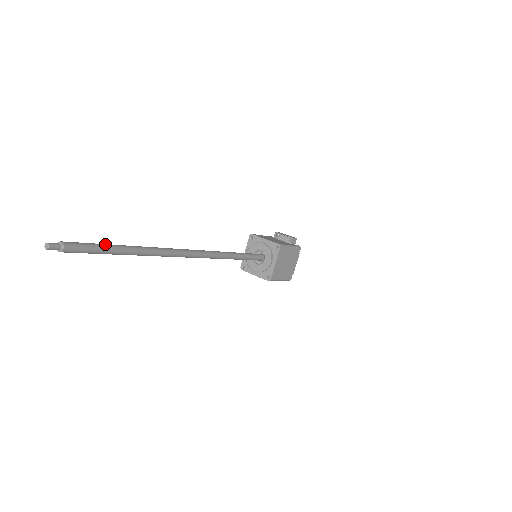
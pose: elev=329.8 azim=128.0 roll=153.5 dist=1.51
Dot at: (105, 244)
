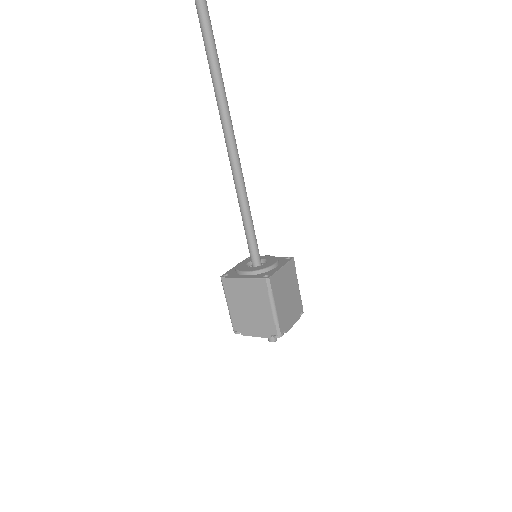
Dot at: out of frame
